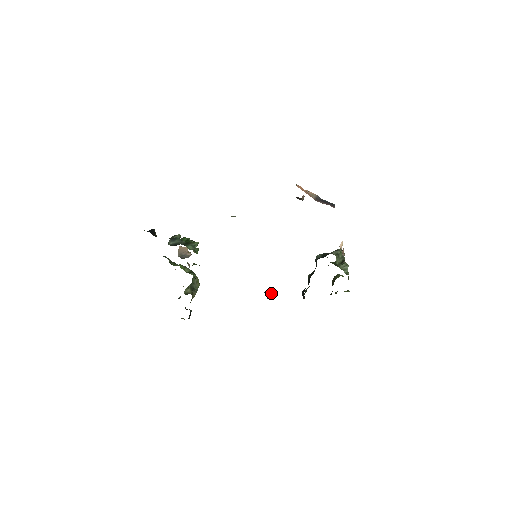
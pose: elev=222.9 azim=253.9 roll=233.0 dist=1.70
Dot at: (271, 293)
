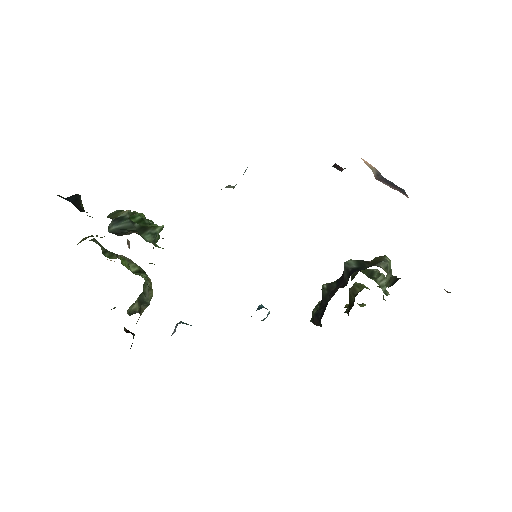
Dot at: occluded
